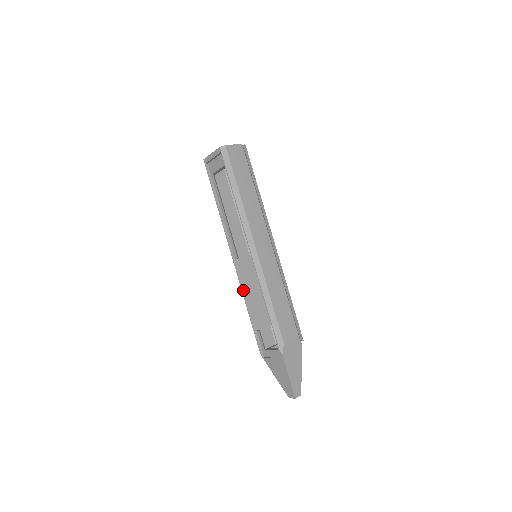
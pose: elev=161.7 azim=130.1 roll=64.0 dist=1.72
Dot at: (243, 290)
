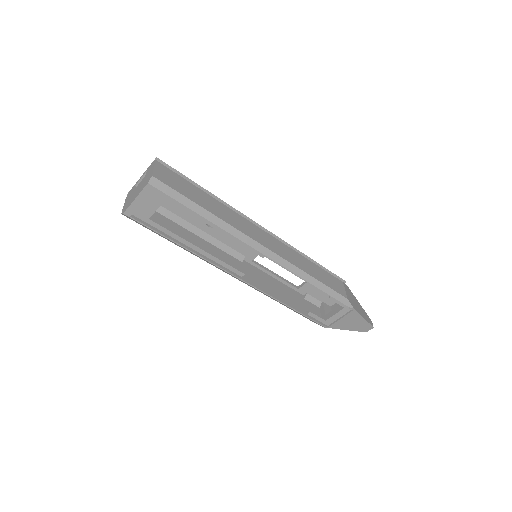
Dot at: (271, 295)
